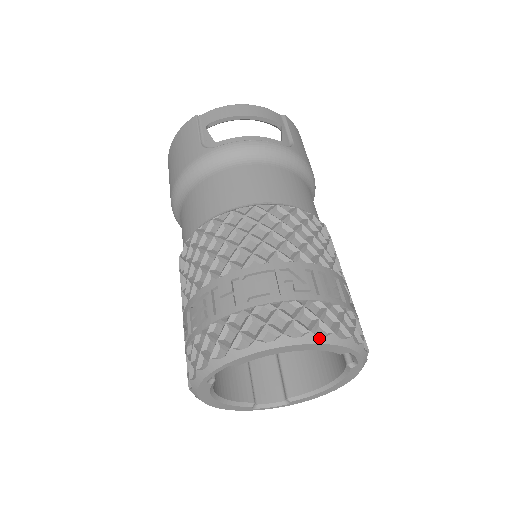
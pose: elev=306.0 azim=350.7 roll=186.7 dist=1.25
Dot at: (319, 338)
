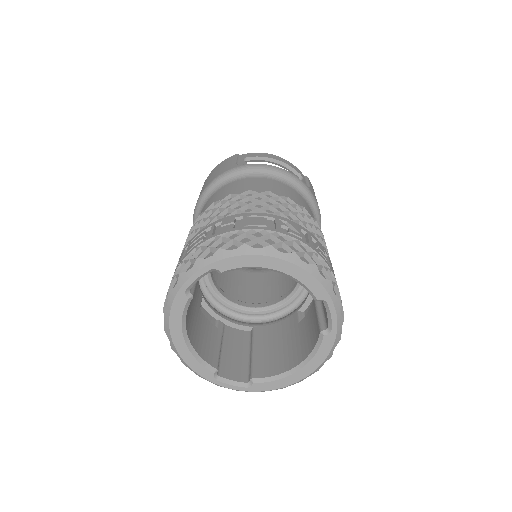
Dot at: (302, 262)
